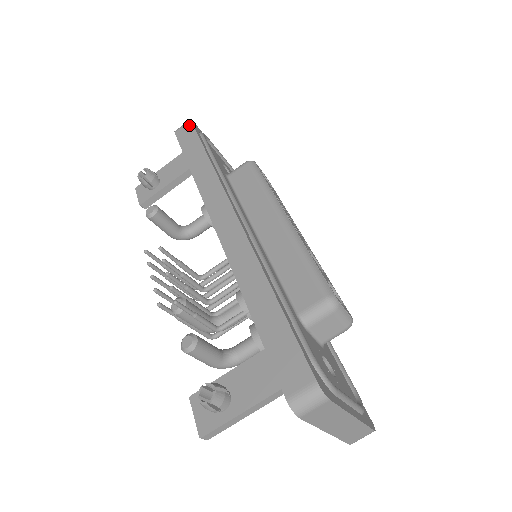
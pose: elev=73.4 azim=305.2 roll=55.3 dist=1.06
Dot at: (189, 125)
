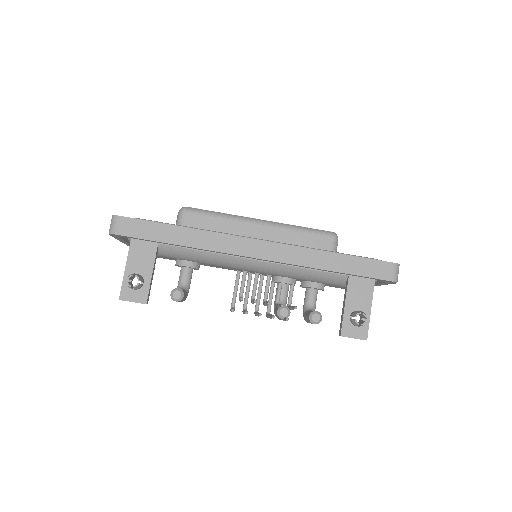
Dot at: (124, 220)
